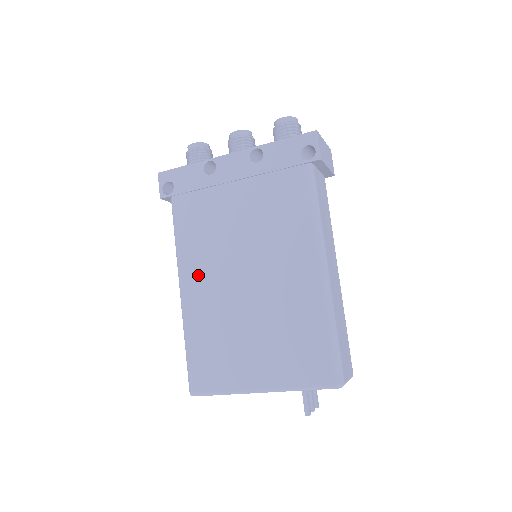
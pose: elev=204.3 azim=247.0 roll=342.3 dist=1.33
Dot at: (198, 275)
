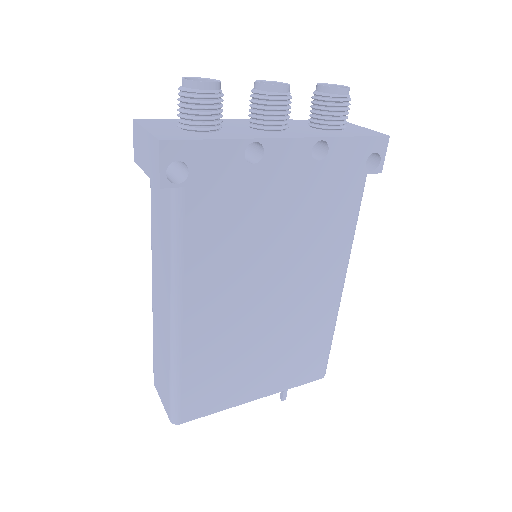
Dot at: (208, 300)
